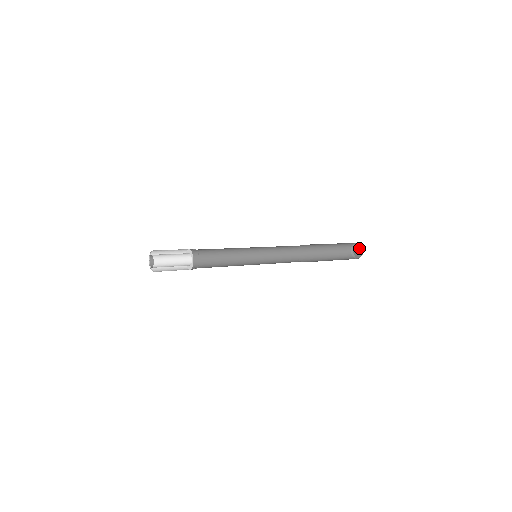
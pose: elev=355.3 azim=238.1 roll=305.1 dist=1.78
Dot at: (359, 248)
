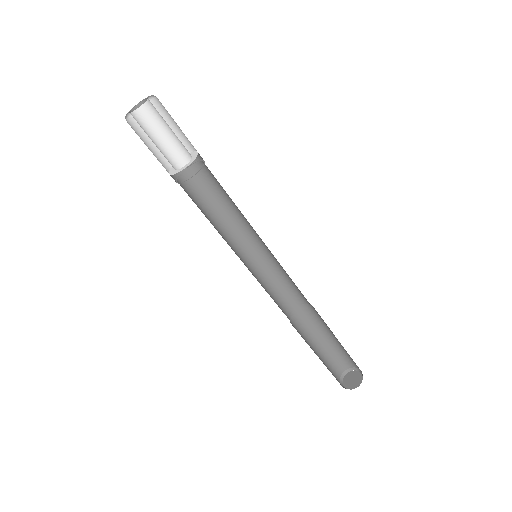
Dot at: (352, 375)
